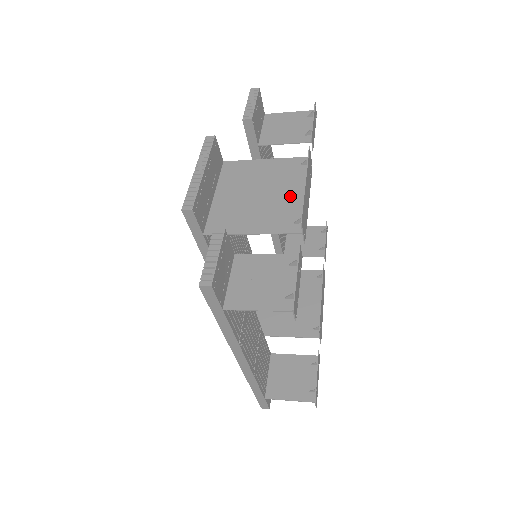
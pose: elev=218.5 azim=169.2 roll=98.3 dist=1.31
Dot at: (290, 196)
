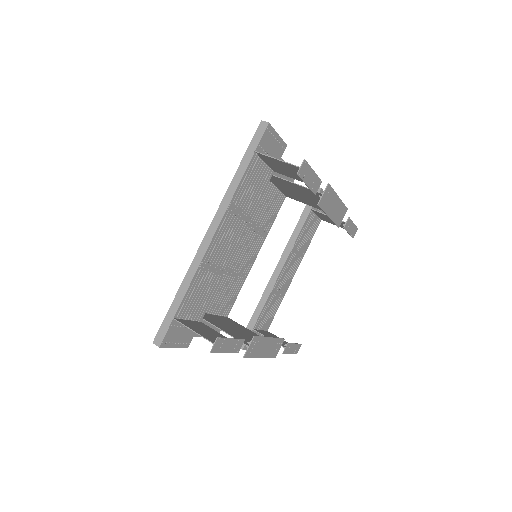
Dot at: occluded
